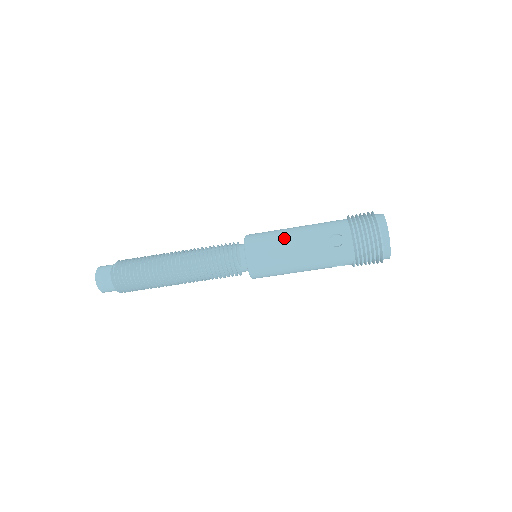
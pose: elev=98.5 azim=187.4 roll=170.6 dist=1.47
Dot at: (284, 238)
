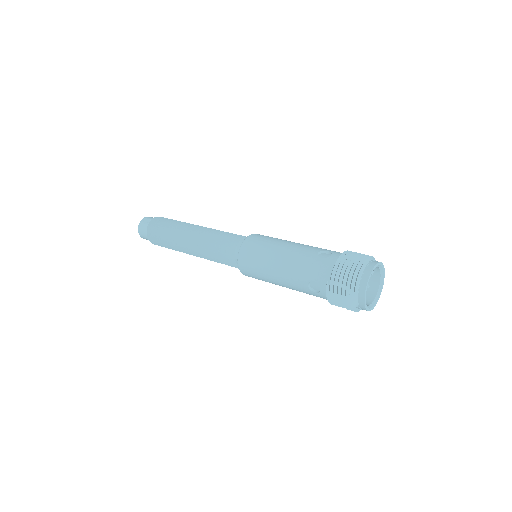
Dot at: (285, 240)
